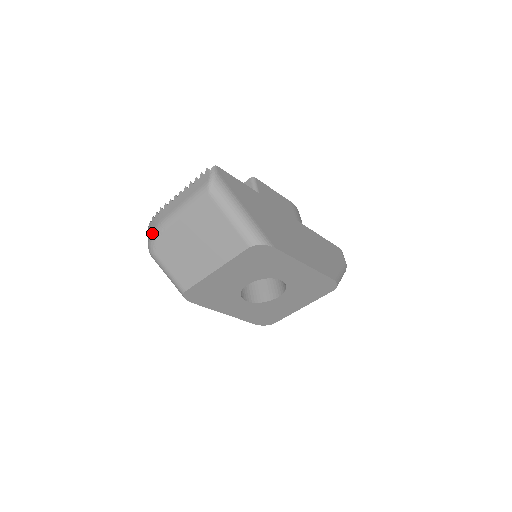
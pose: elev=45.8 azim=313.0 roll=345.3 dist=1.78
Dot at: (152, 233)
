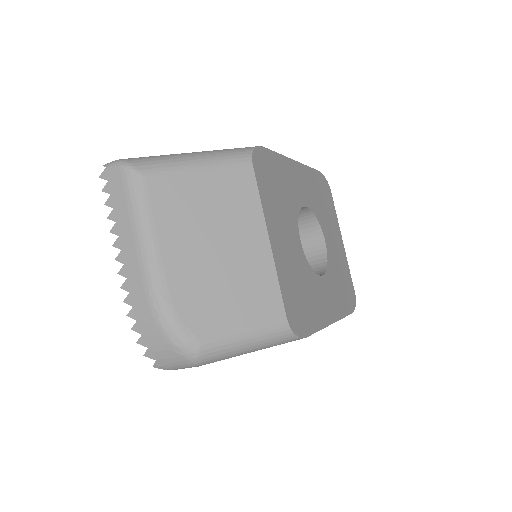
Dot at: (162, 329)
